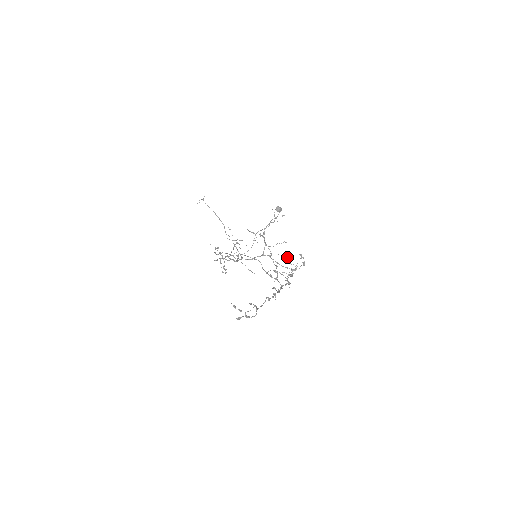
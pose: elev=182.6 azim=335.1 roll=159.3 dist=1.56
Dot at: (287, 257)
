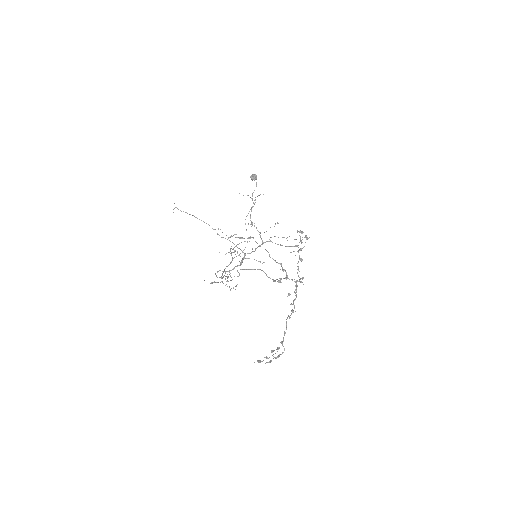
Dot at: (287, 237)
